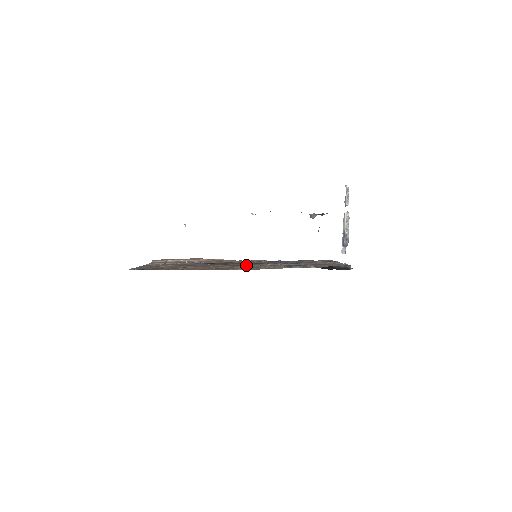
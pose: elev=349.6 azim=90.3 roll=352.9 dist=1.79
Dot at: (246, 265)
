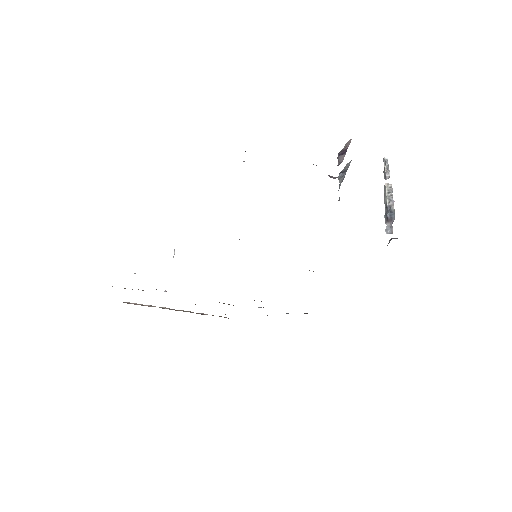
Dot at: occluded
